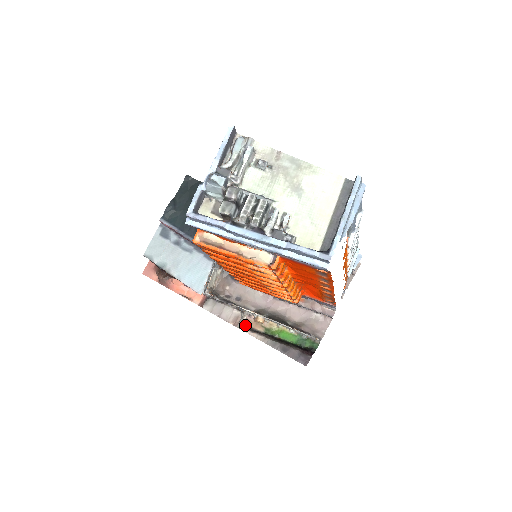
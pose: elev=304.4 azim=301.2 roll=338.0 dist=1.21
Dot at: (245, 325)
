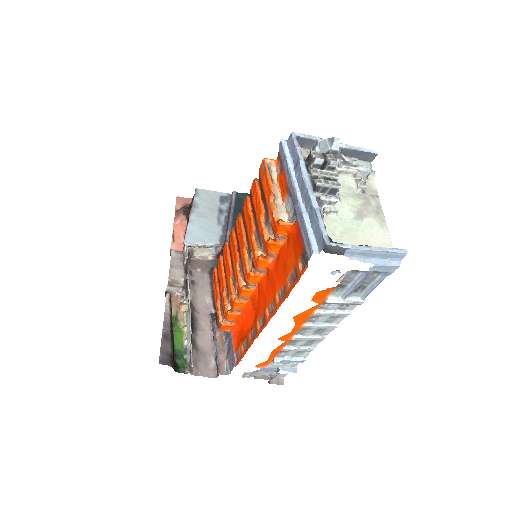
Dot at: (171, 296)
